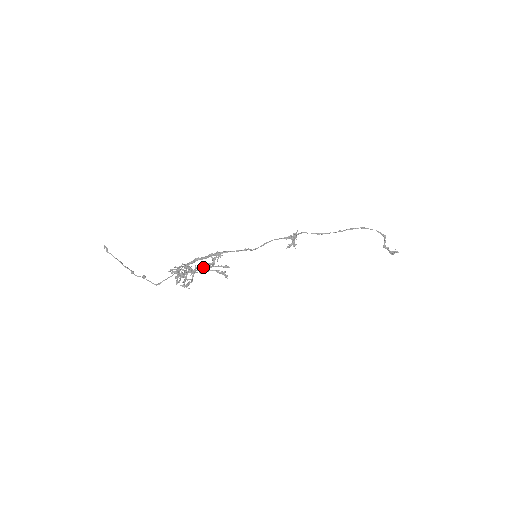
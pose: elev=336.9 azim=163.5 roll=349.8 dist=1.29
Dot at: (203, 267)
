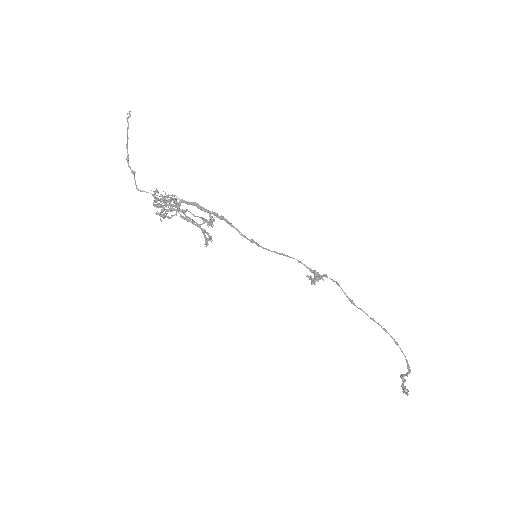
Dot at: (187, 218)
